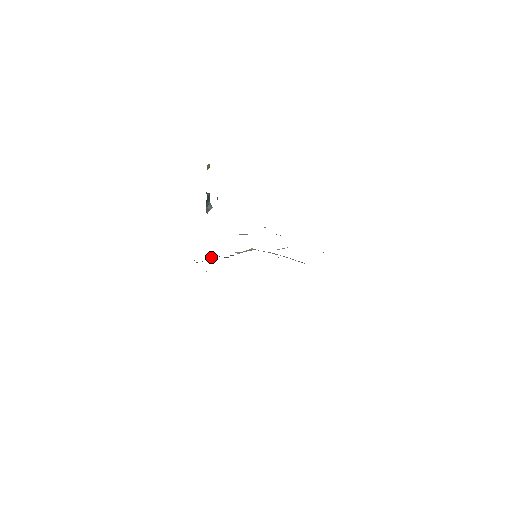
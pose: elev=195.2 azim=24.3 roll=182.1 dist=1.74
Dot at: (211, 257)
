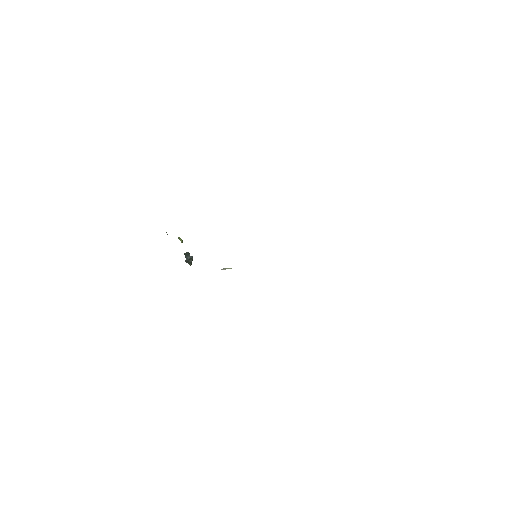
Dot at: occluded
